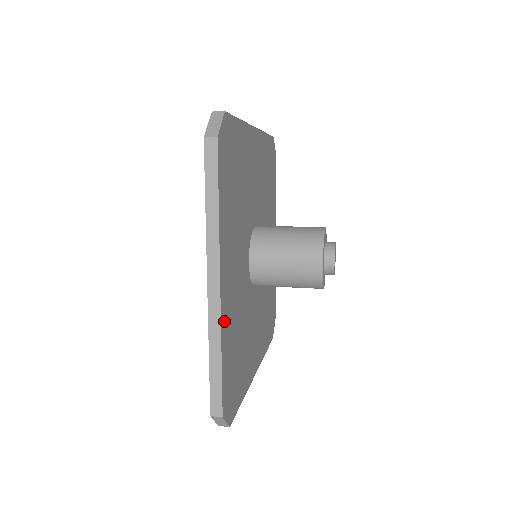
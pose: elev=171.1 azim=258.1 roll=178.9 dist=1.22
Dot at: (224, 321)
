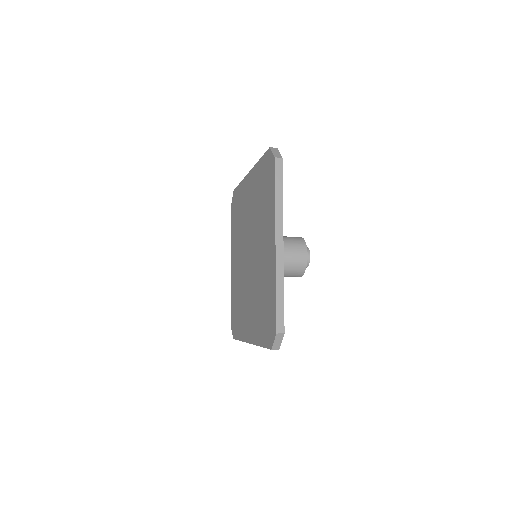
Dot at: occluded
